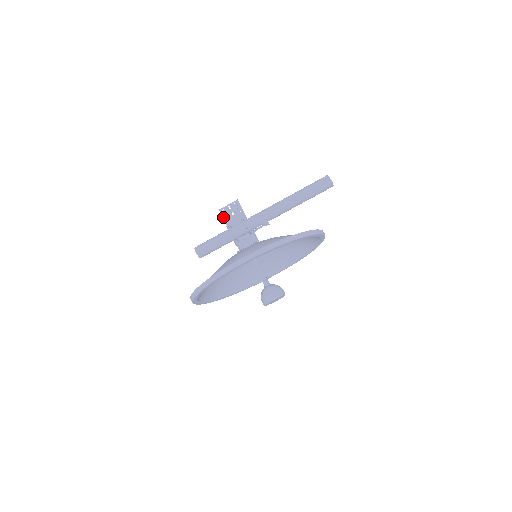
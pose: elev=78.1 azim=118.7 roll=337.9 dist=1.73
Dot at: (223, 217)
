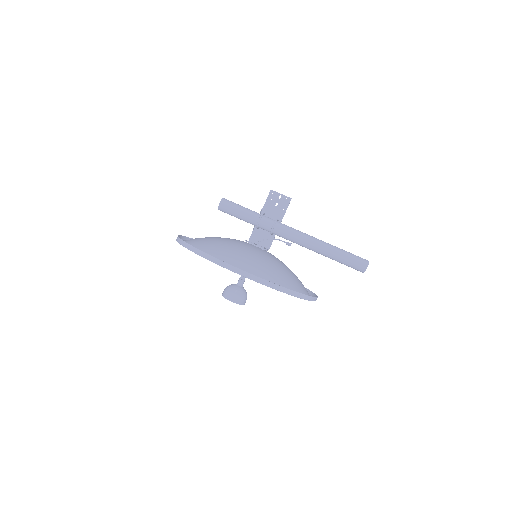
Dot at: (268, 198)
